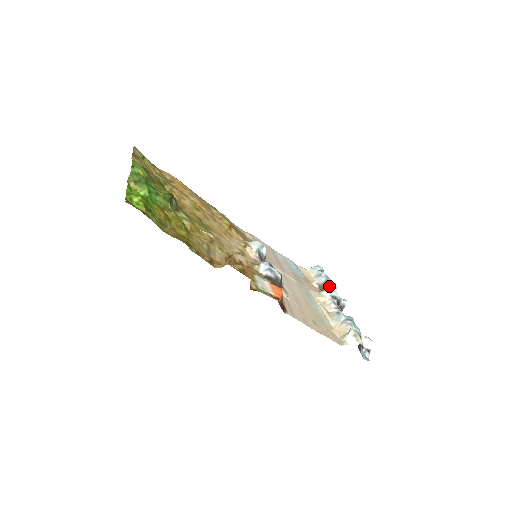
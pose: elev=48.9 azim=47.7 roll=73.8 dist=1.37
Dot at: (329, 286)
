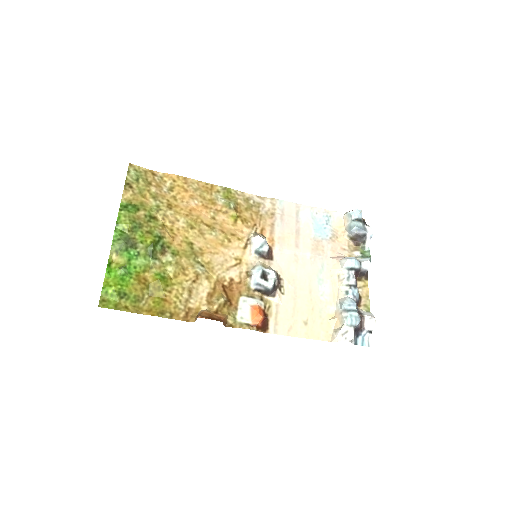
Dot at: (362, 237)
